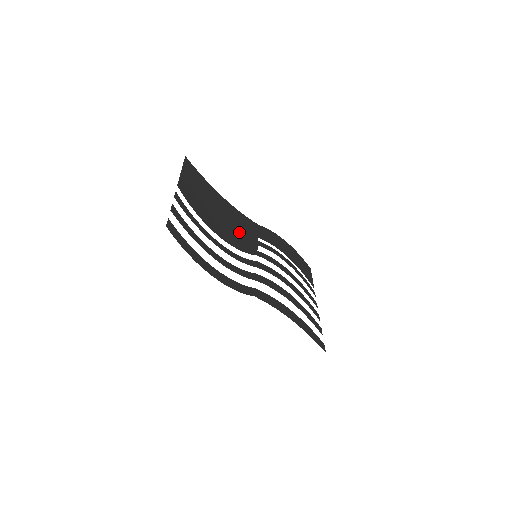
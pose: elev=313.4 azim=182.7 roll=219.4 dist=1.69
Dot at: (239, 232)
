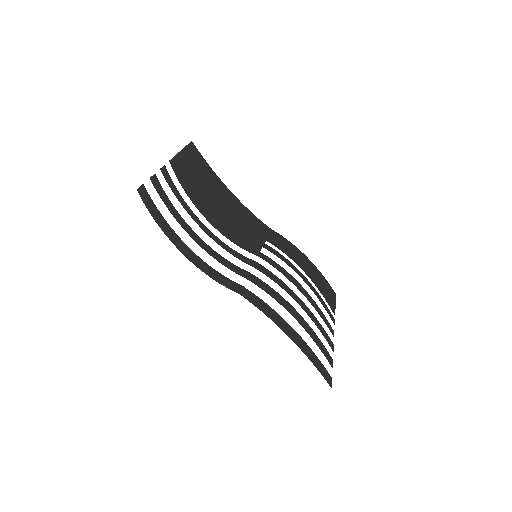
Dot at: (240, 227)
